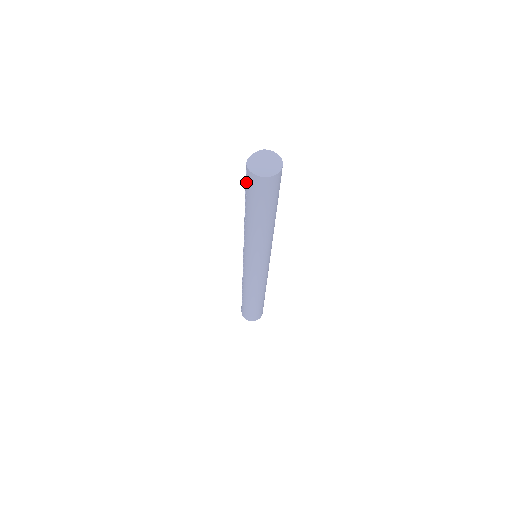
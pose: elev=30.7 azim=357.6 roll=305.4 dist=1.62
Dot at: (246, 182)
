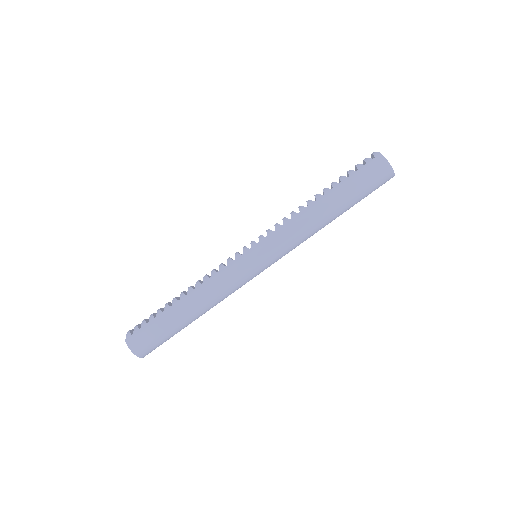
Dot at: (362, 165)
